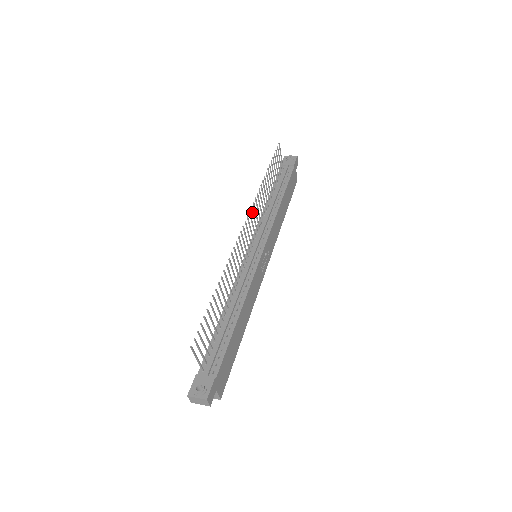
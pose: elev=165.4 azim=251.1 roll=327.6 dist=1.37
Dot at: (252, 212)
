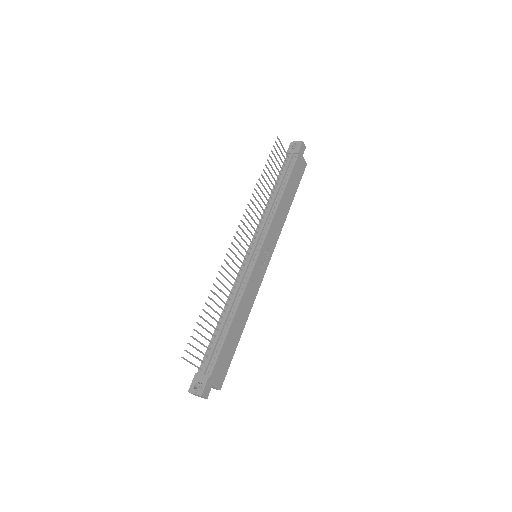
Dot at: (246, 219)
